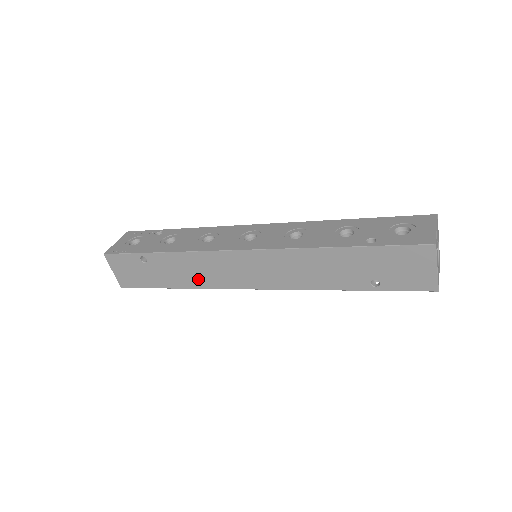
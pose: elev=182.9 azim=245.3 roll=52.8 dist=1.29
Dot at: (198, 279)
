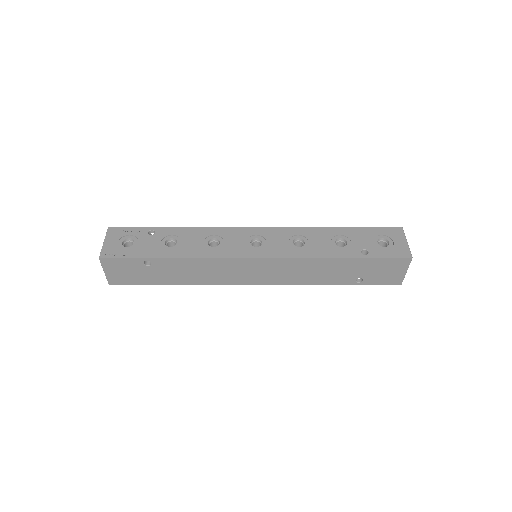
Dot at: (203, 278)
